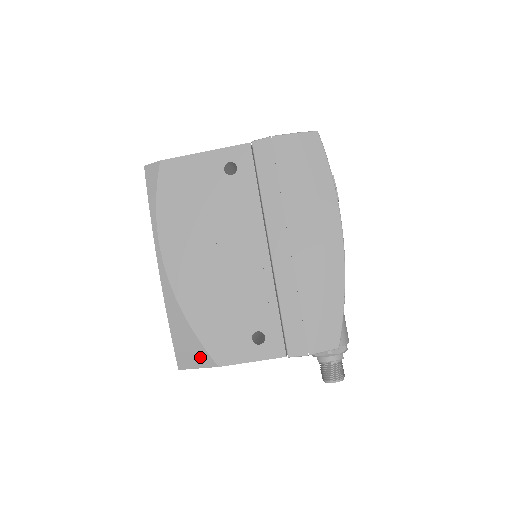
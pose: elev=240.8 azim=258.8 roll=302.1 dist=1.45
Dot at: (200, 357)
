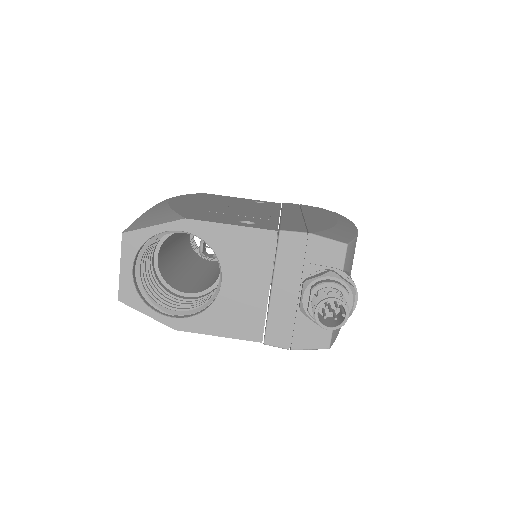
Dot at: (165, 219)
